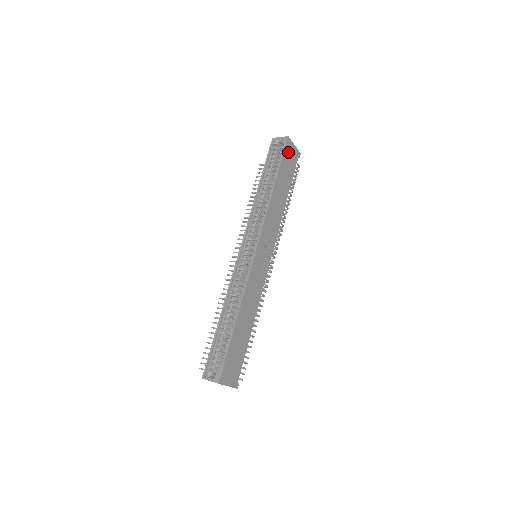
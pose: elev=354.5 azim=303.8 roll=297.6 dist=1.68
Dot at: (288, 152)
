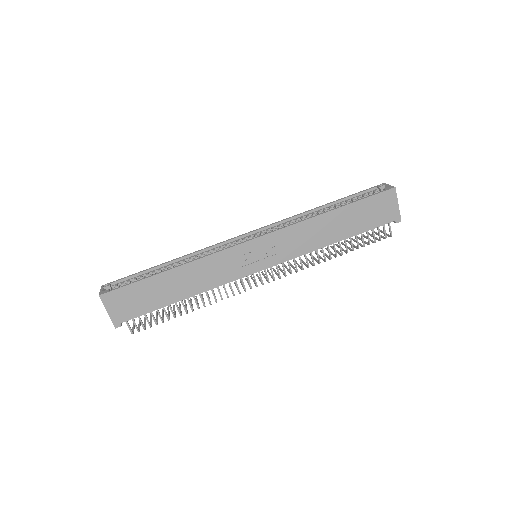
Dot at: (382, 201)
